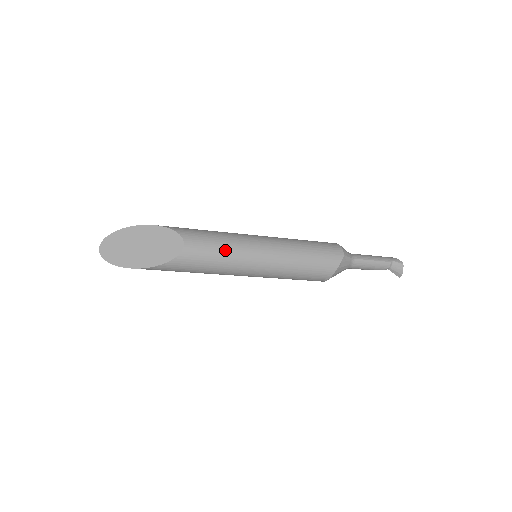
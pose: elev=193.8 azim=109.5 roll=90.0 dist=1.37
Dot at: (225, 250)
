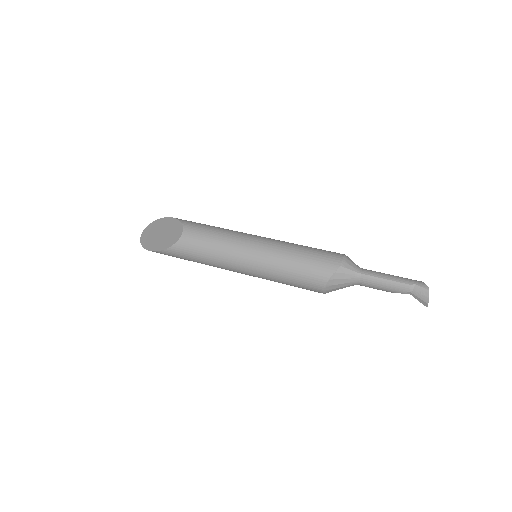
Dot at: (215, 243)
